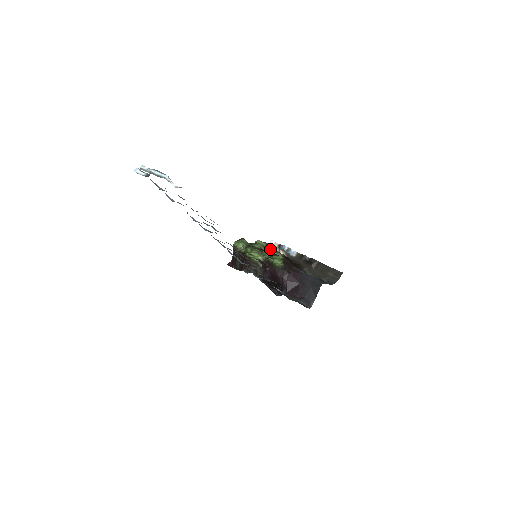
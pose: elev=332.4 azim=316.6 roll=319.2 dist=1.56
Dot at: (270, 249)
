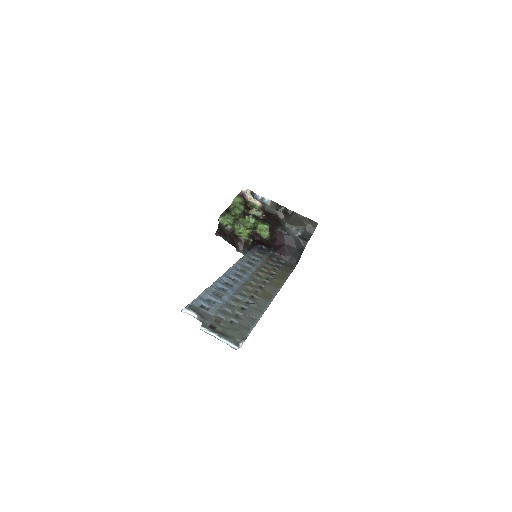
Dot at: (244, 198)
